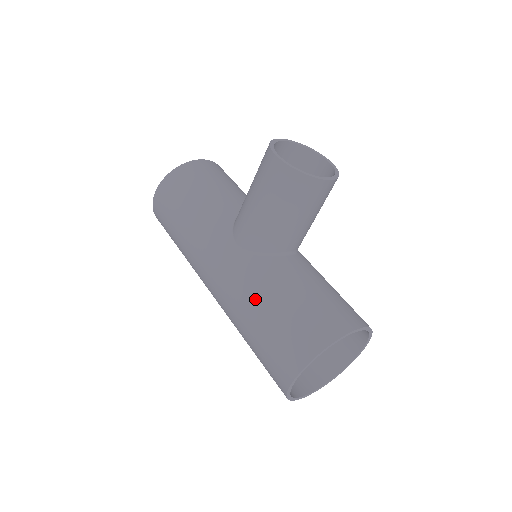
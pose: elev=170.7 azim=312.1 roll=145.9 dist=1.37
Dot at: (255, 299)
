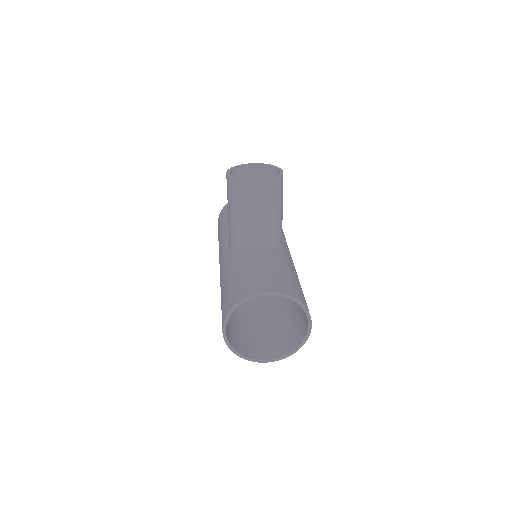
Dot at: (223, 279)
